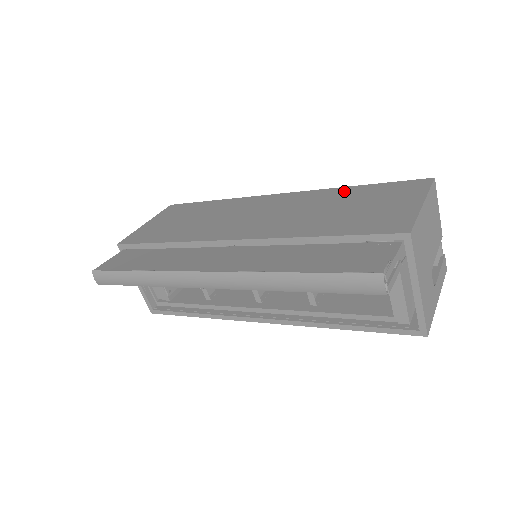
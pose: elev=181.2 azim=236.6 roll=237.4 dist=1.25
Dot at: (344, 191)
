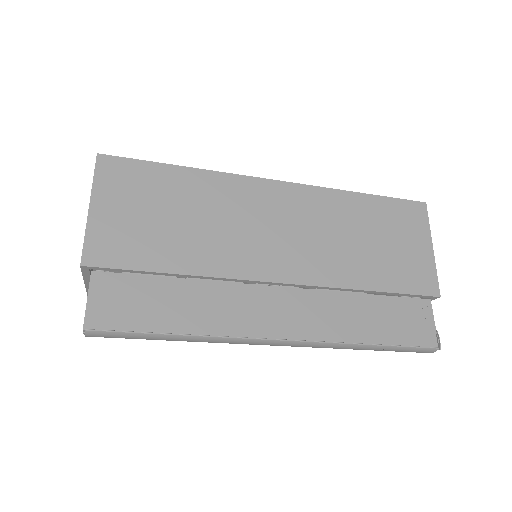
Dot at: (356, 202)
